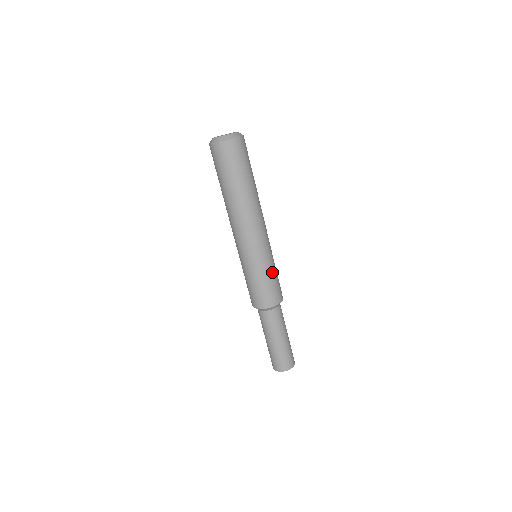
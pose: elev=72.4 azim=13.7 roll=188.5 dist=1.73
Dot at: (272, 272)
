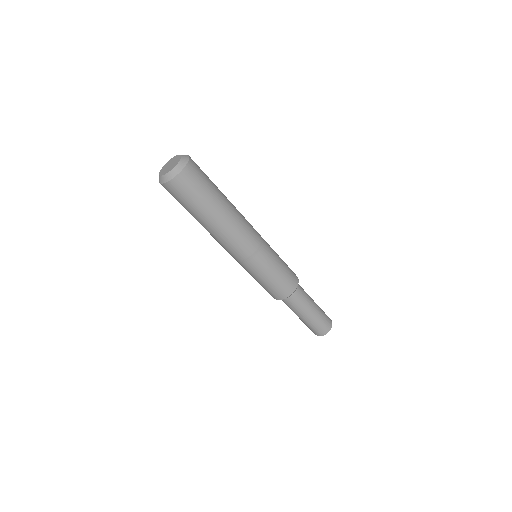
Dot at: (266, 278)
